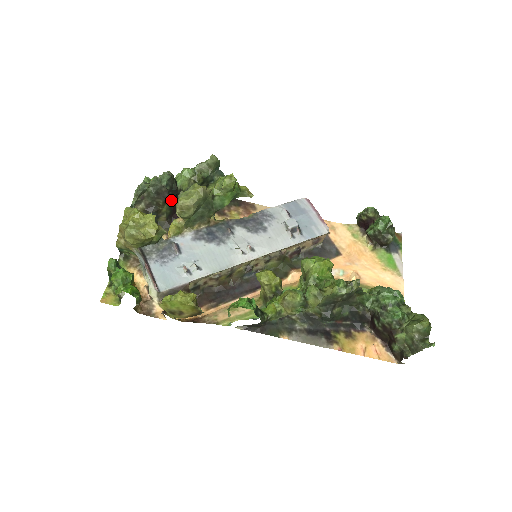
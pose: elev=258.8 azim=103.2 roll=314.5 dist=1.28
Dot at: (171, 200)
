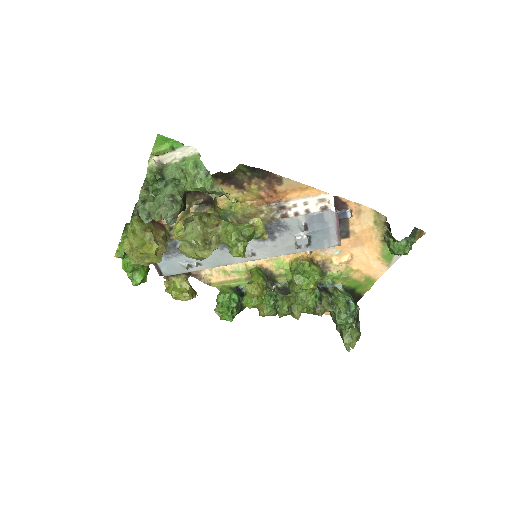
Dot at: occluded
